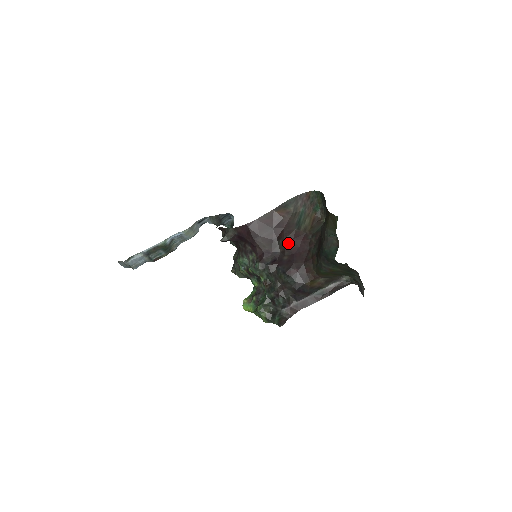
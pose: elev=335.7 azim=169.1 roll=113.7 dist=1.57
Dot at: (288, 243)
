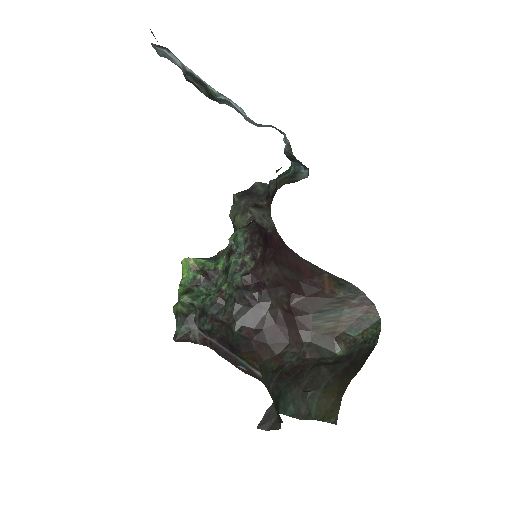
Dot at: (287, 311)
